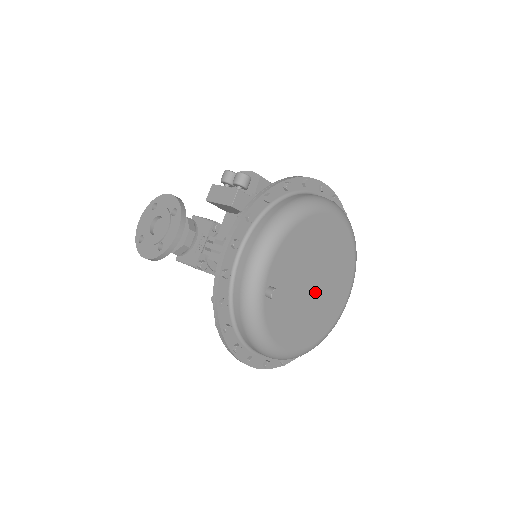
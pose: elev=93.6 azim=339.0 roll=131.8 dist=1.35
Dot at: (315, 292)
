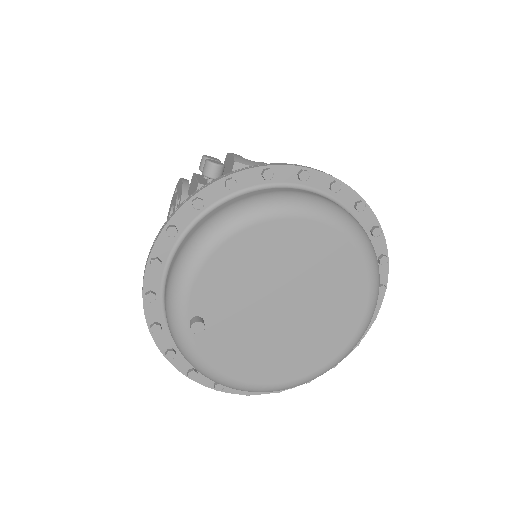
Dot at: (289, 318)
